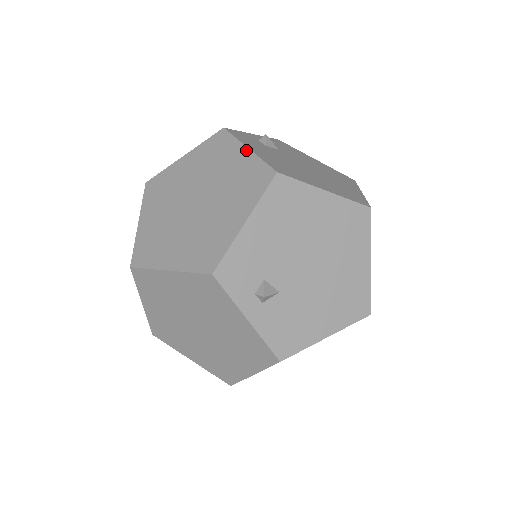
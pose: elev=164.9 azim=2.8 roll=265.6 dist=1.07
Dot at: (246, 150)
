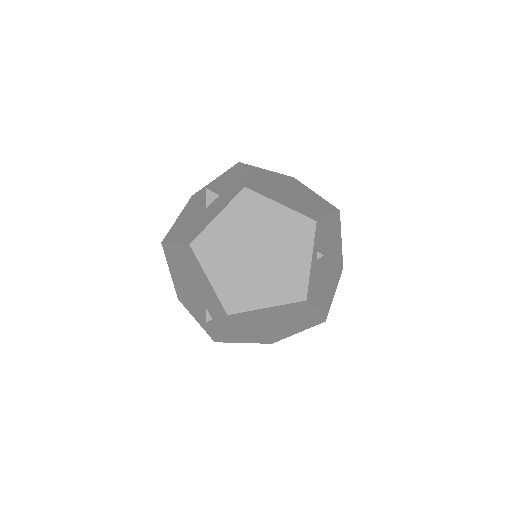
Dot at: (315, 193)
